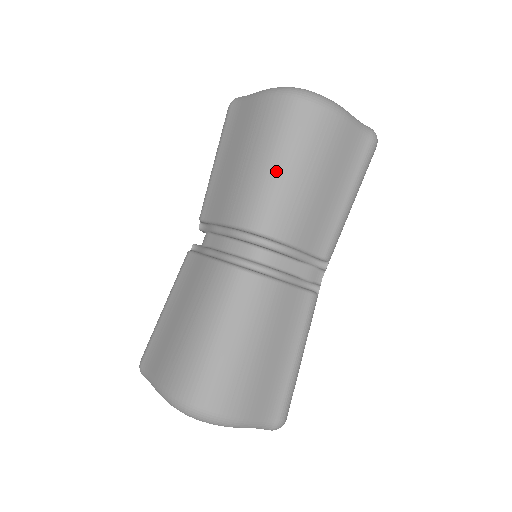
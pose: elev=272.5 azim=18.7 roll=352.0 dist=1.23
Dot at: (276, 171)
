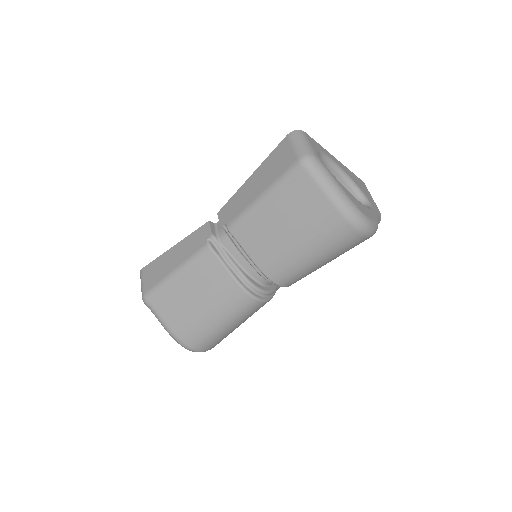
Dot at: (314, 263)
